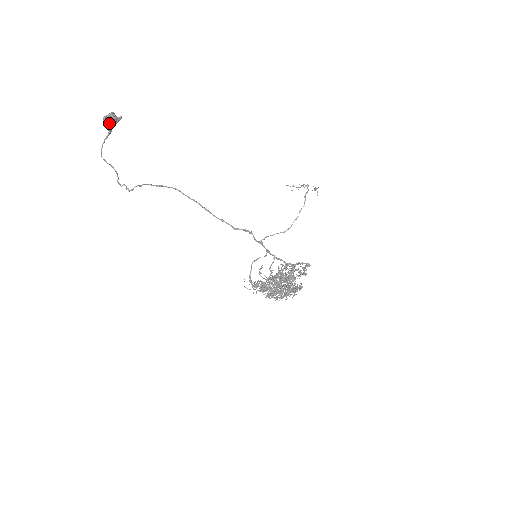
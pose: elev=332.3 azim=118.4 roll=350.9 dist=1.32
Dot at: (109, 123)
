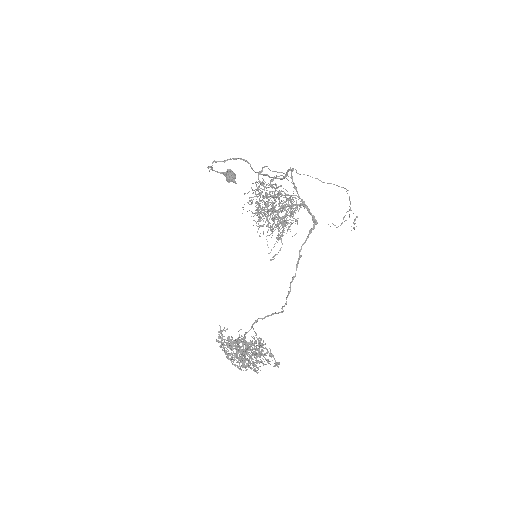
Dot at: (231, 170)
